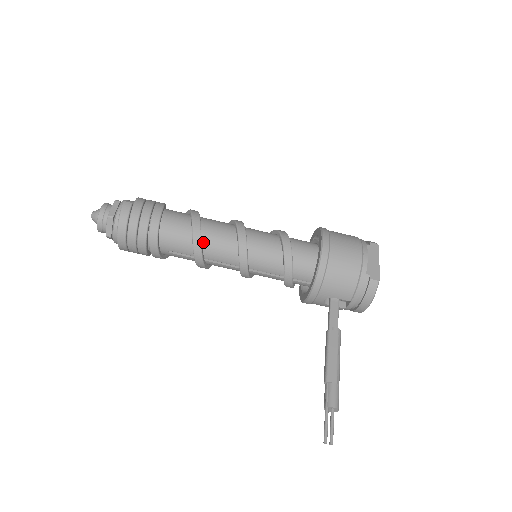
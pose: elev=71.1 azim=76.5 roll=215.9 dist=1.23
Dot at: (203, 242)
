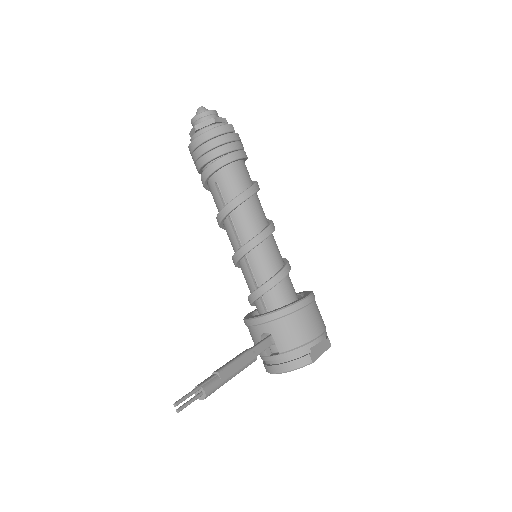
Dot at: (244, 204)
